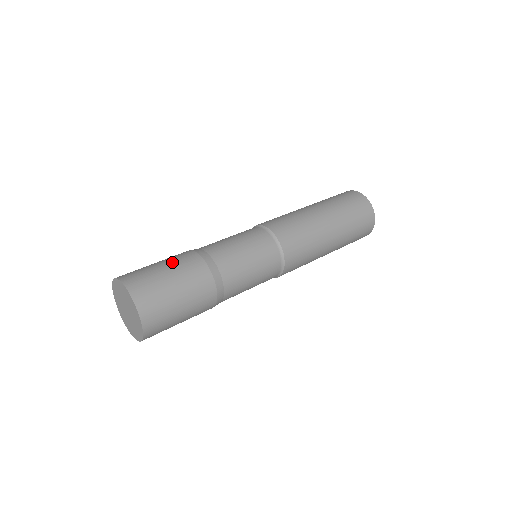
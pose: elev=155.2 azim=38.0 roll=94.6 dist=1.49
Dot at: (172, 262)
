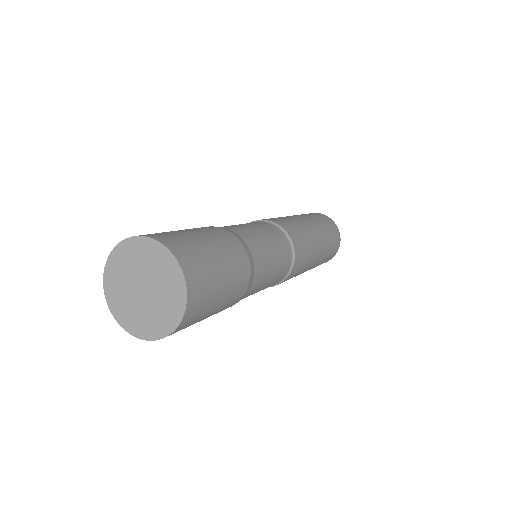
Dot at: (190, 229)
